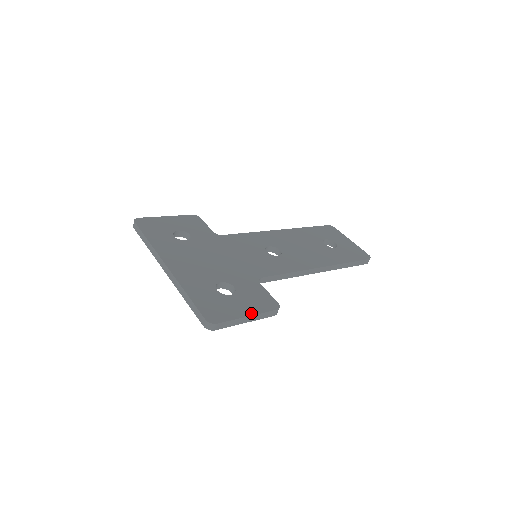
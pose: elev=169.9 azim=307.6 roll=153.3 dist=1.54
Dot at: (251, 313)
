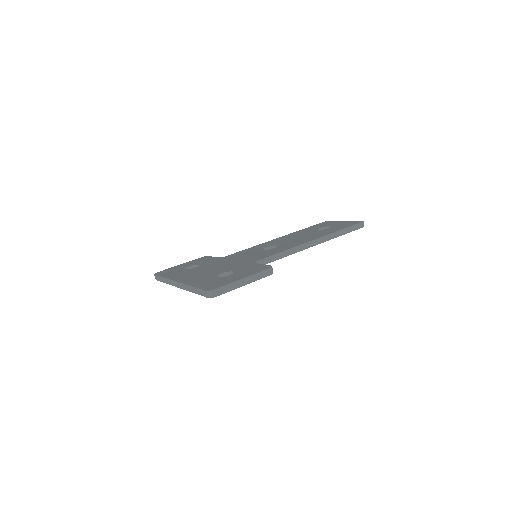
Dot at: (245, 276)
